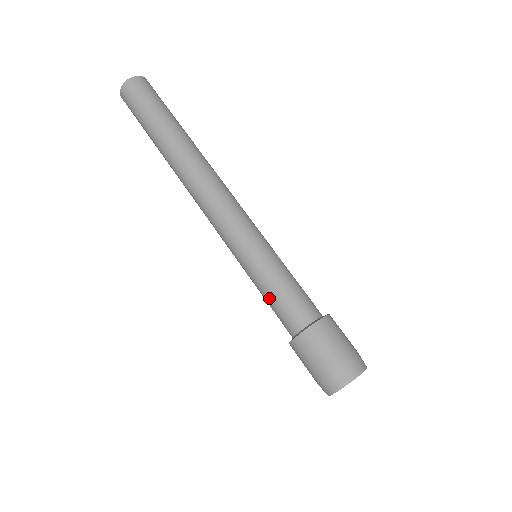
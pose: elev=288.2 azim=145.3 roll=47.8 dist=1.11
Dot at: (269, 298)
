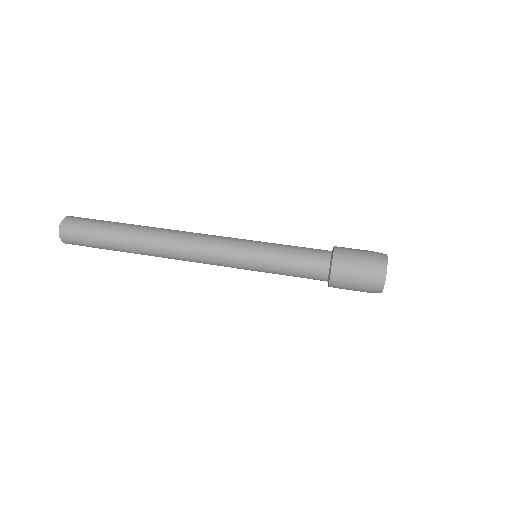
Dot at: (294, 250)
